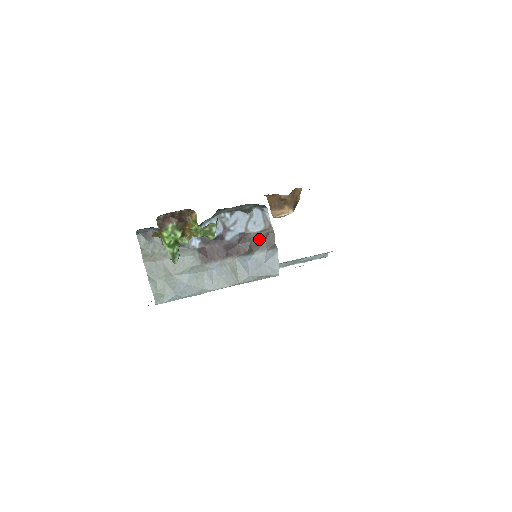
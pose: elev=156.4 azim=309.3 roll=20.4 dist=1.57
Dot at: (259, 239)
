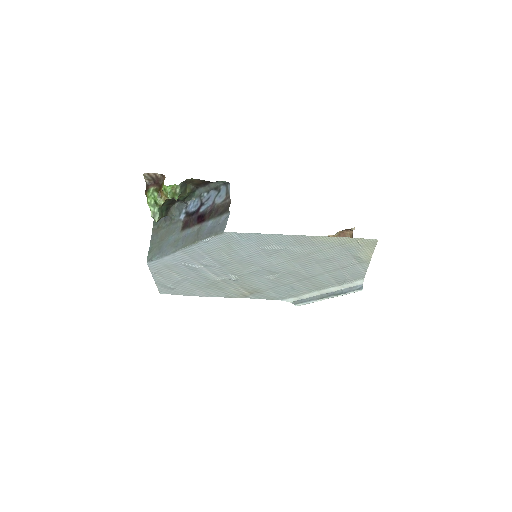
Dot at: (220, 208)
